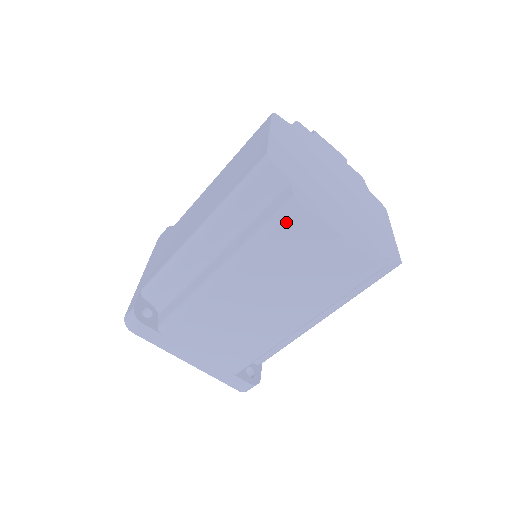
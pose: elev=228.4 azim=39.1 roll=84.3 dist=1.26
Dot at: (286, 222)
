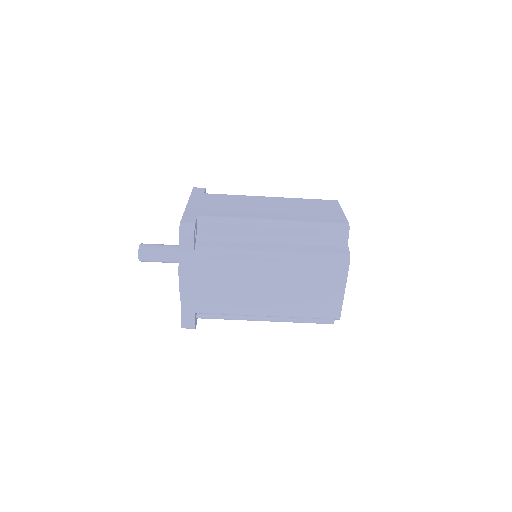
Dot at: (335, 262)
